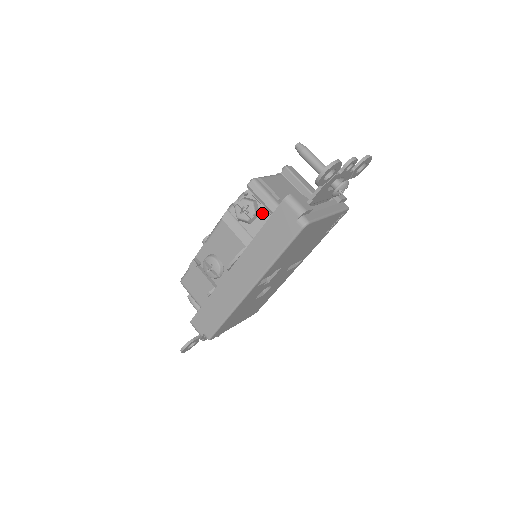
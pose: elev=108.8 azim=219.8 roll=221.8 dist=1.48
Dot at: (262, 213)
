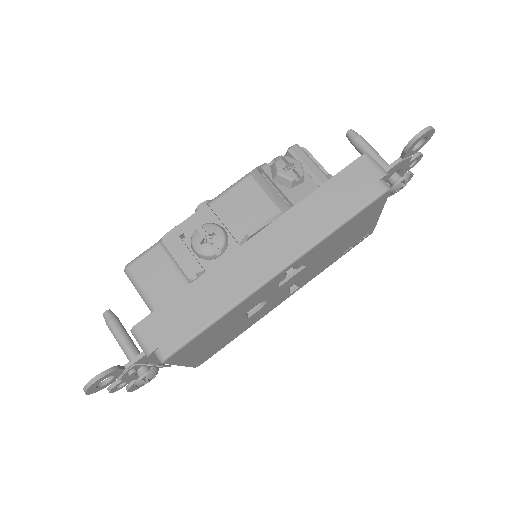
Dot at: (308, 181)
